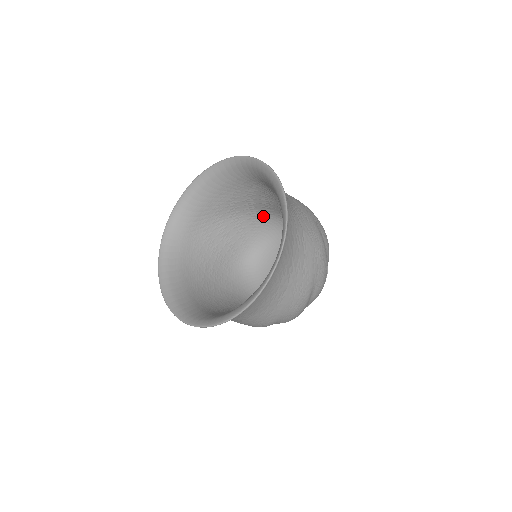
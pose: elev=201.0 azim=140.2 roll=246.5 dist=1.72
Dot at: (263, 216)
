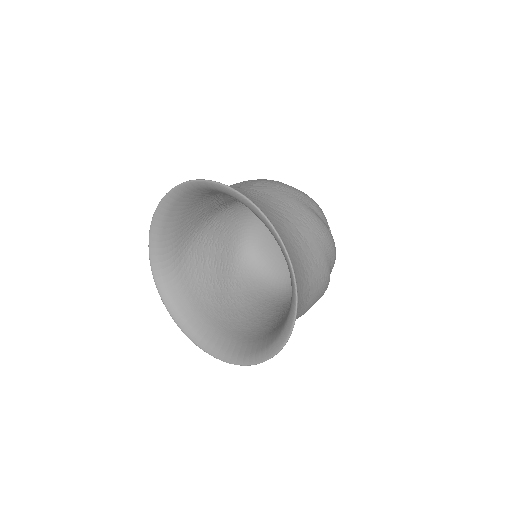
Dot at: (237, 205)
